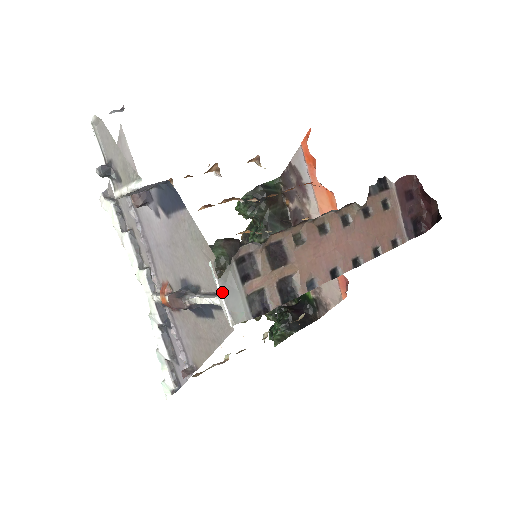
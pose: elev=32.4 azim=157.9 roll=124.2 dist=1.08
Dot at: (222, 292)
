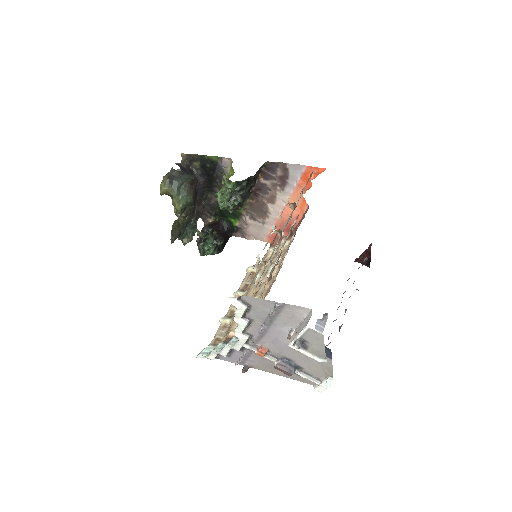
Dot at: (328, 387)
